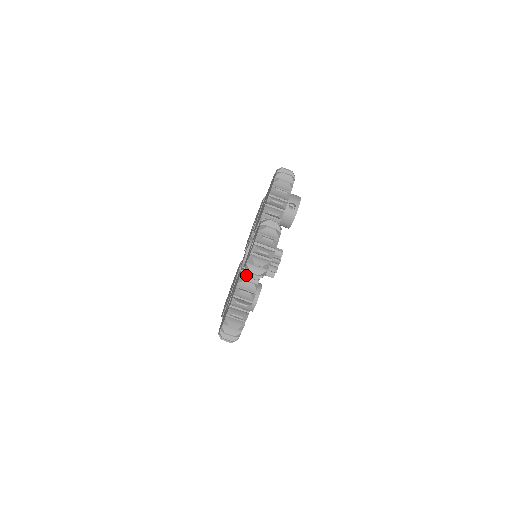
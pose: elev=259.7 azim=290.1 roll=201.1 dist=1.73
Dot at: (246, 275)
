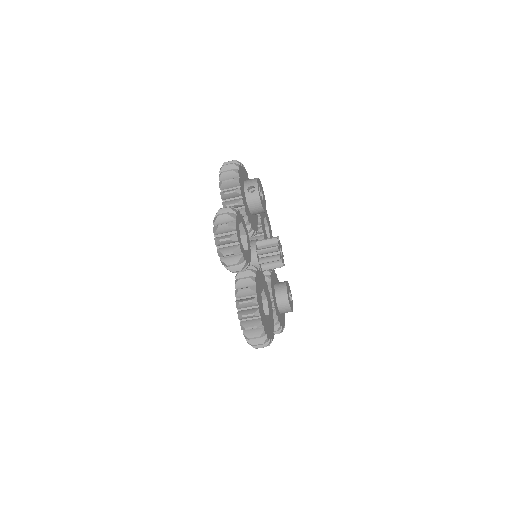
Dot at: occluded
